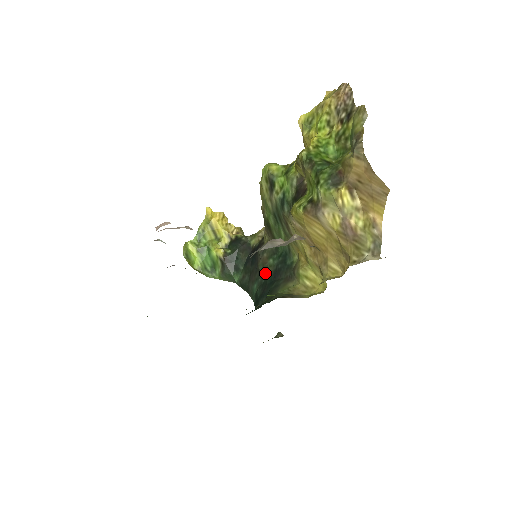
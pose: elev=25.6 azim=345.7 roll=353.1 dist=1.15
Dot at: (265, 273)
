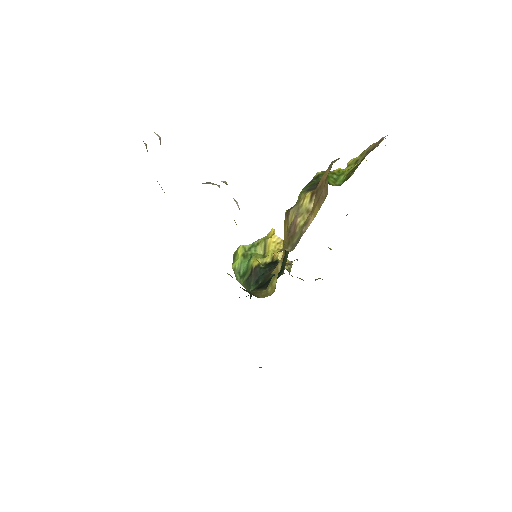
Dot at: (263, 283)
